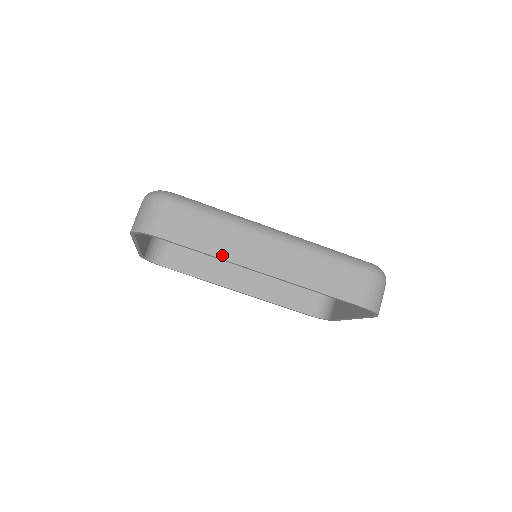
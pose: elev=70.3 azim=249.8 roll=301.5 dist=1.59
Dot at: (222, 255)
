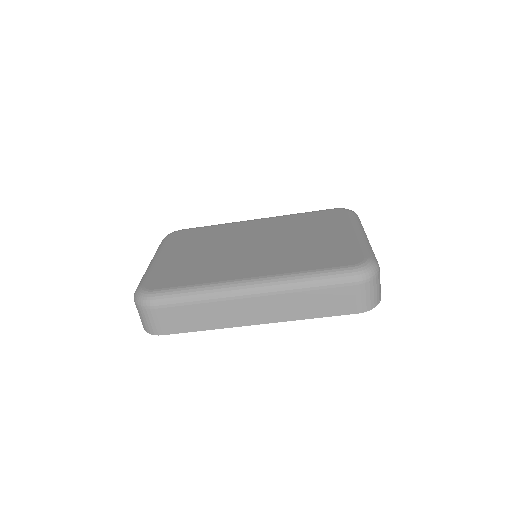
Dot at: (218, 326)
